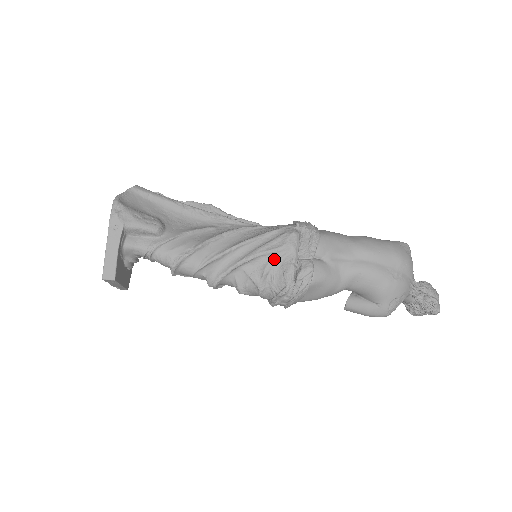
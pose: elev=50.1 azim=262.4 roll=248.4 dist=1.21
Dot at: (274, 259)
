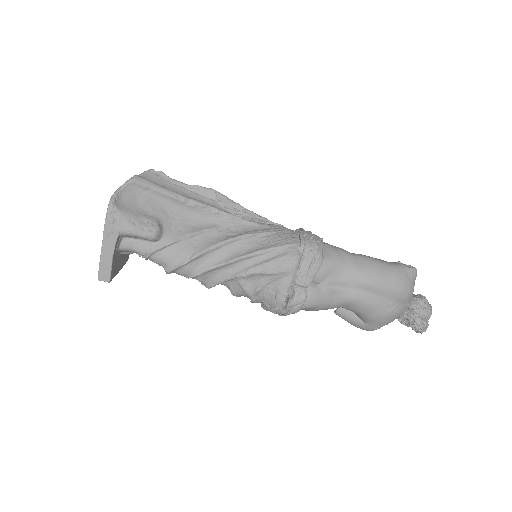
Dot at: (269, 279)
